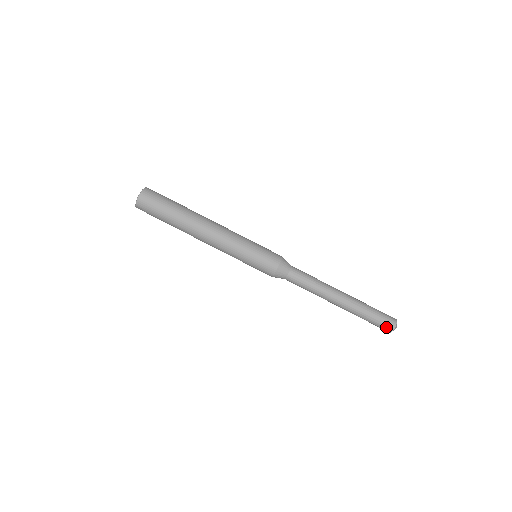
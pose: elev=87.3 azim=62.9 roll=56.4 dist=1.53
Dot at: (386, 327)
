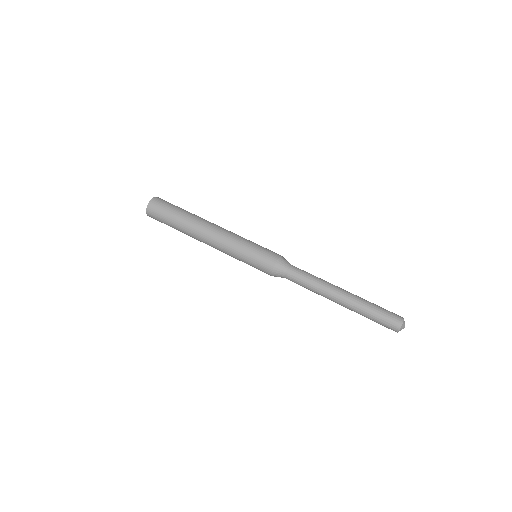
Dot at: (392, 325)
